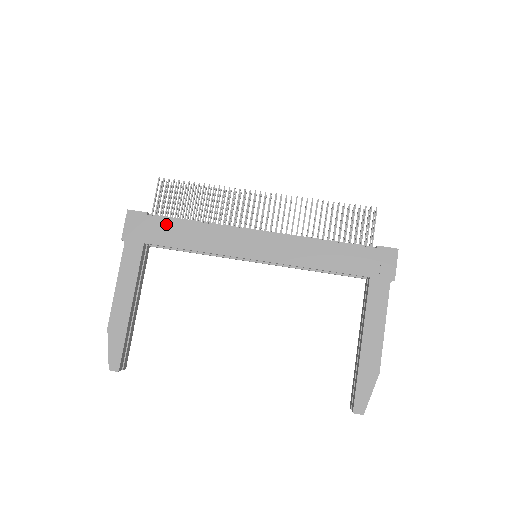
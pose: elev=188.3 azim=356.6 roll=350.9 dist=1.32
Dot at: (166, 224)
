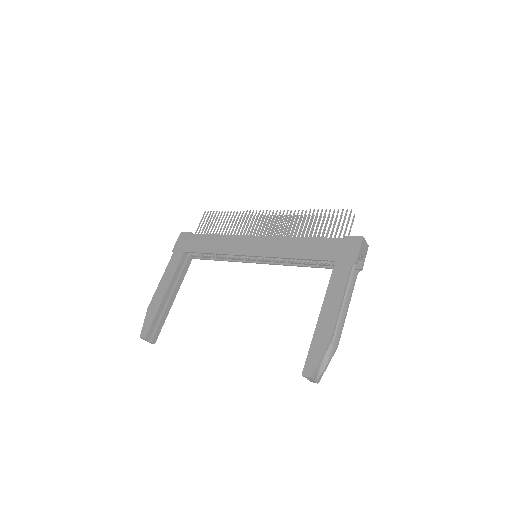
Dot at: (200, 238)
